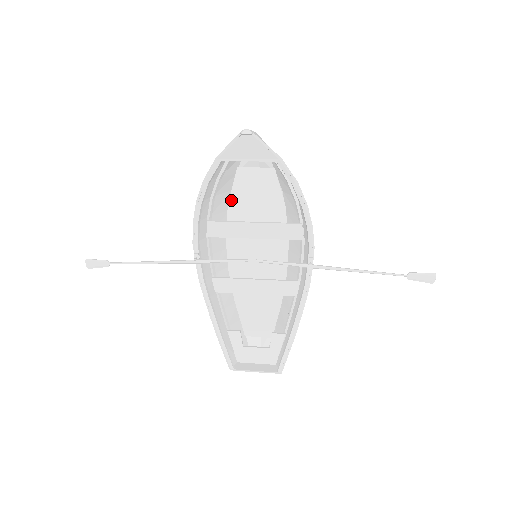
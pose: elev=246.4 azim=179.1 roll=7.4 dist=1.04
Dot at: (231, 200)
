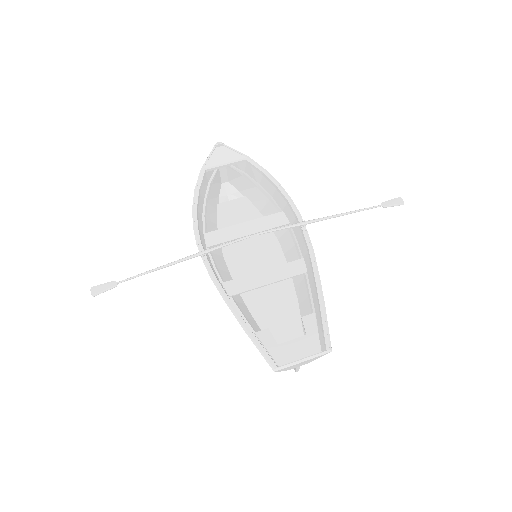
Dot at: (219, 227)
